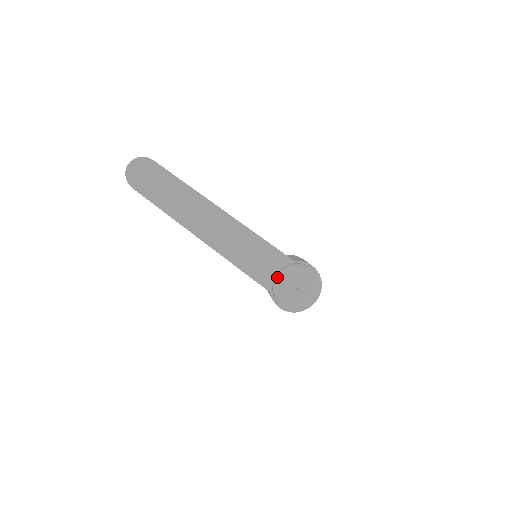
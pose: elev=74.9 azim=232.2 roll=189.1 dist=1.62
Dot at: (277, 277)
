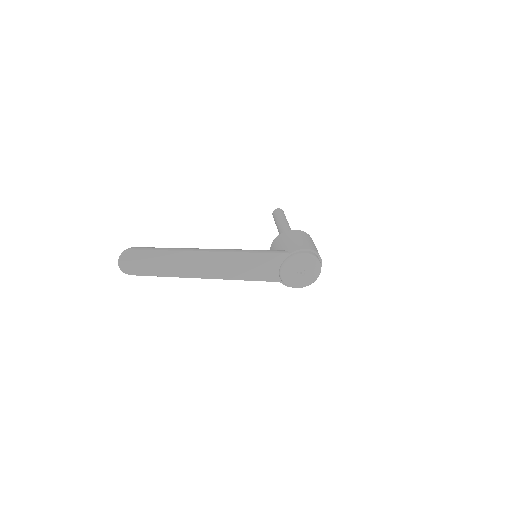
Dot at: (280, 272)
